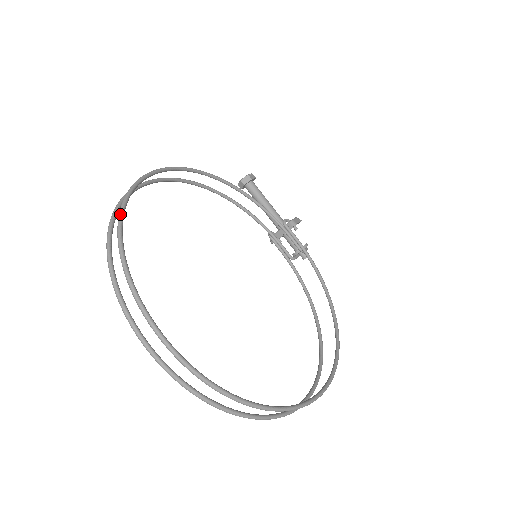
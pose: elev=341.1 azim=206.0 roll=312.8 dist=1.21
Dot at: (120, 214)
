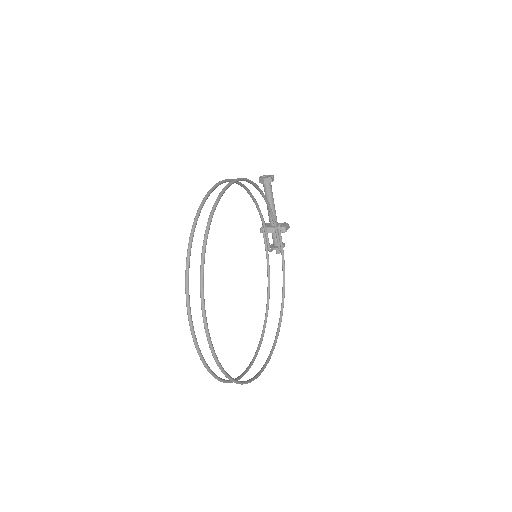
Dot at: (206, 236)
